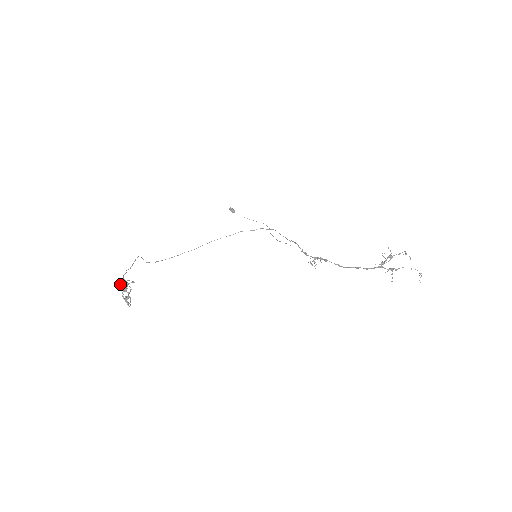
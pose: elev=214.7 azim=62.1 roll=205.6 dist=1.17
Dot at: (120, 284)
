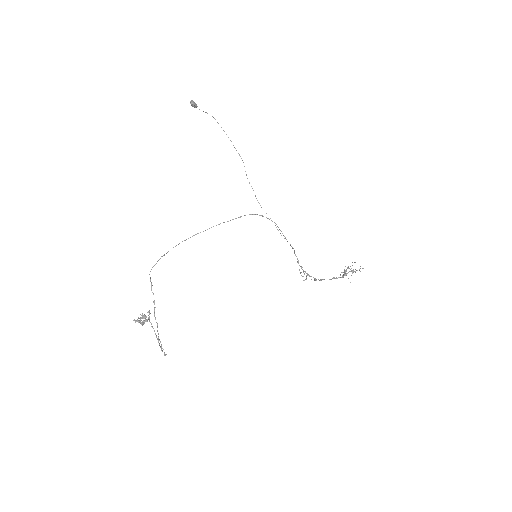
Dot at: (159, 344)
